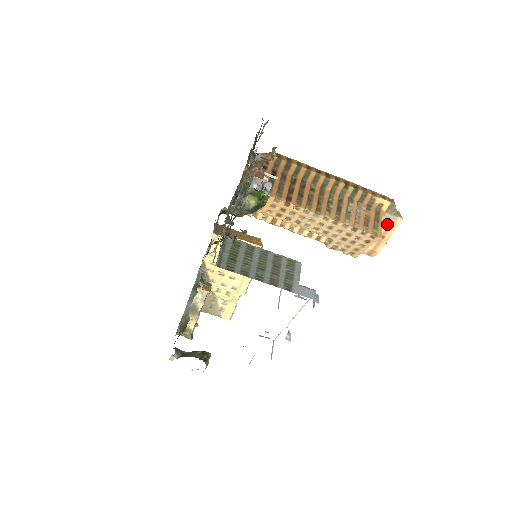
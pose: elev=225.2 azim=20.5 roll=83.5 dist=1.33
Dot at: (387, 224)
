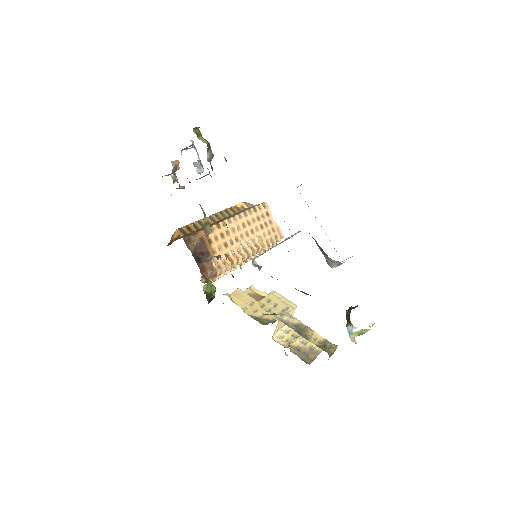
Dot at: occluded
